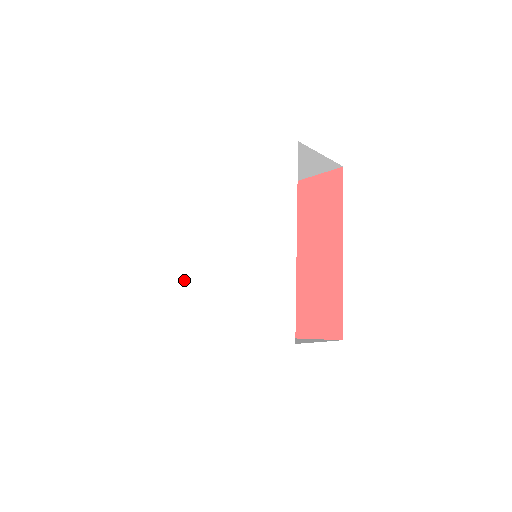
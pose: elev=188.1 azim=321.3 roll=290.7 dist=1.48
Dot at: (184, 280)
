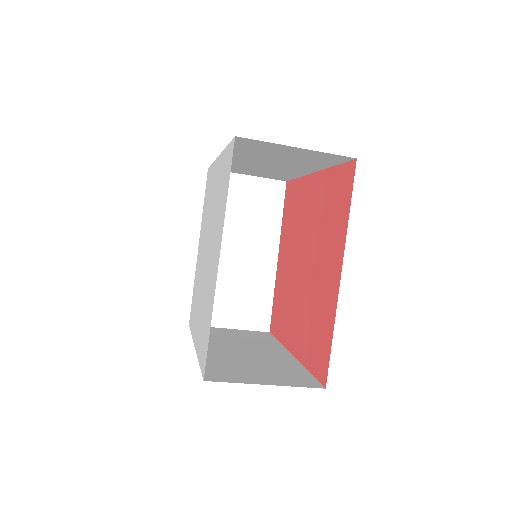
Dot at: (199, 330)
